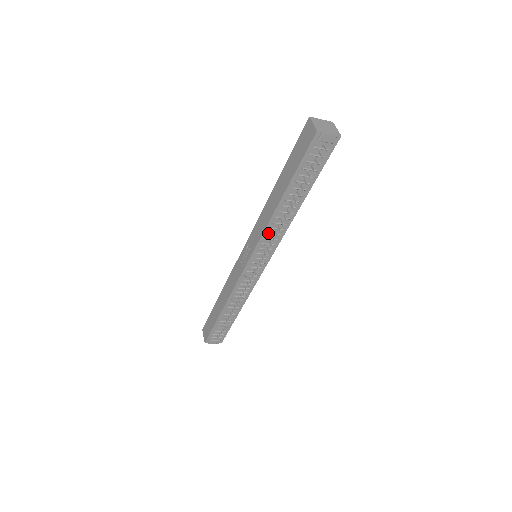
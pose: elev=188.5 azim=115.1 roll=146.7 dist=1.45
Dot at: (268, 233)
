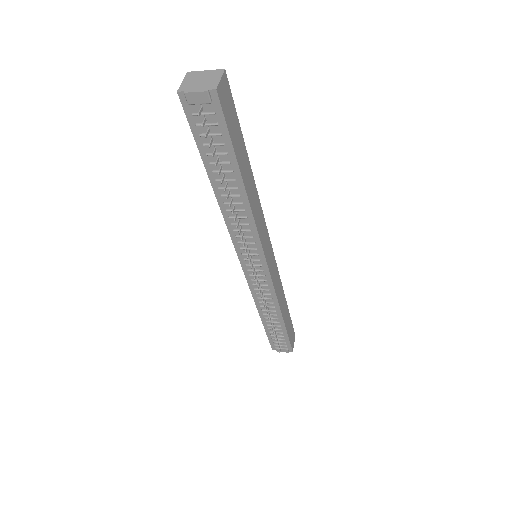
Dot at: (233, 230)
